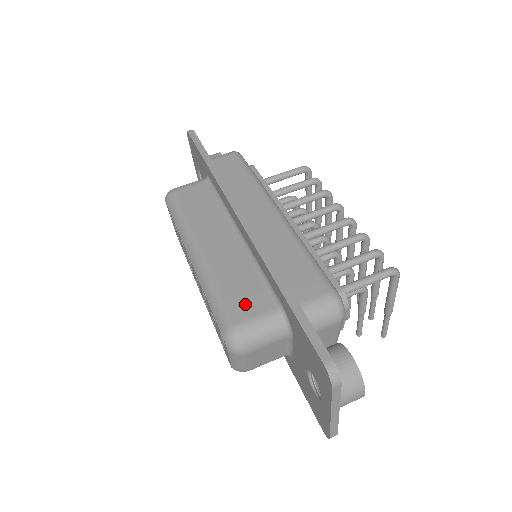
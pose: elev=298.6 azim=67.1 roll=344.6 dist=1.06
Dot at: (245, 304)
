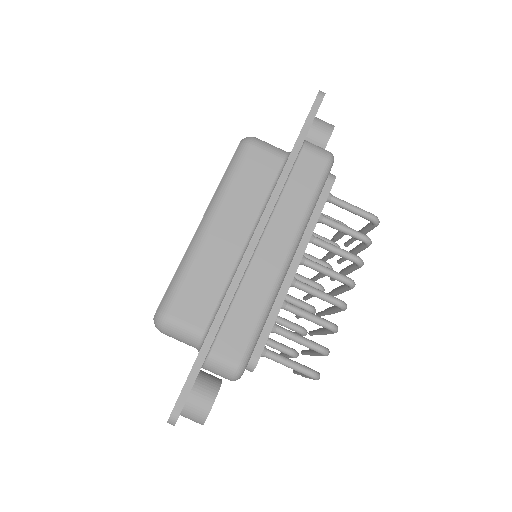
Dot at: (189, 307)
